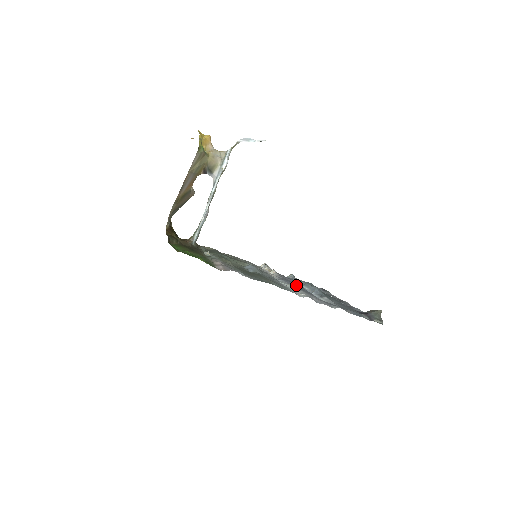
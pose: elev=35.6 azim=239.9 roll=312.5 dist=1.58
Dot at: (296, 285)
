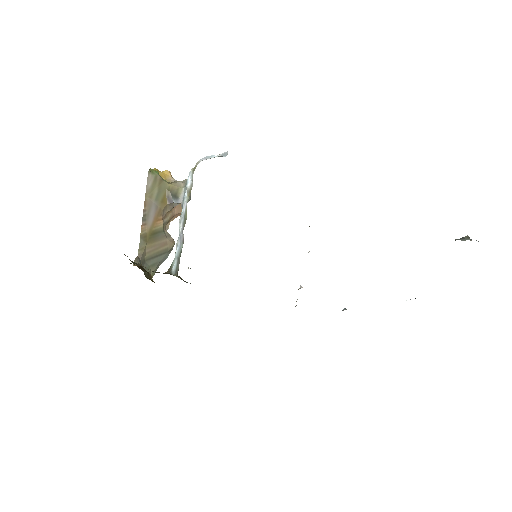
Dot at: occluded
